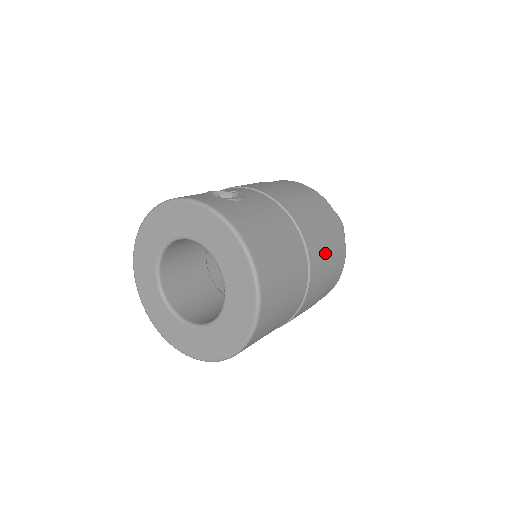
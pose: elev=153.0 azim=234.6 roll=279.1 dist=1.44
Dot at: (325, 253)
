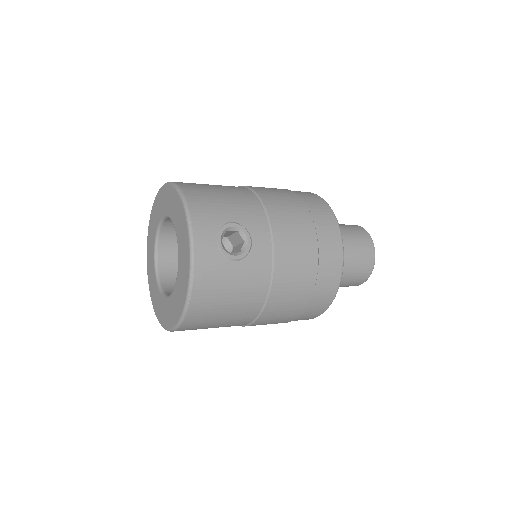
Dot at: (281, 320)
